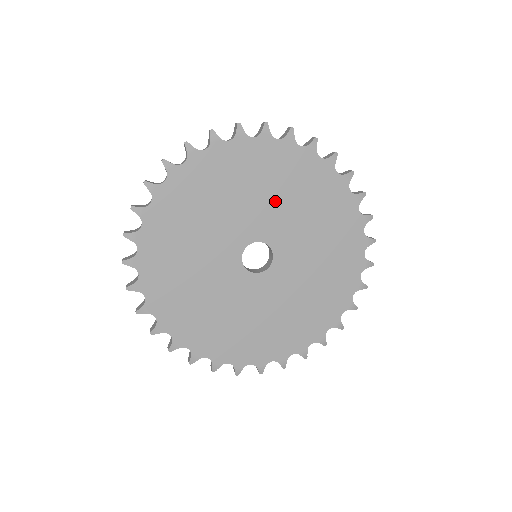
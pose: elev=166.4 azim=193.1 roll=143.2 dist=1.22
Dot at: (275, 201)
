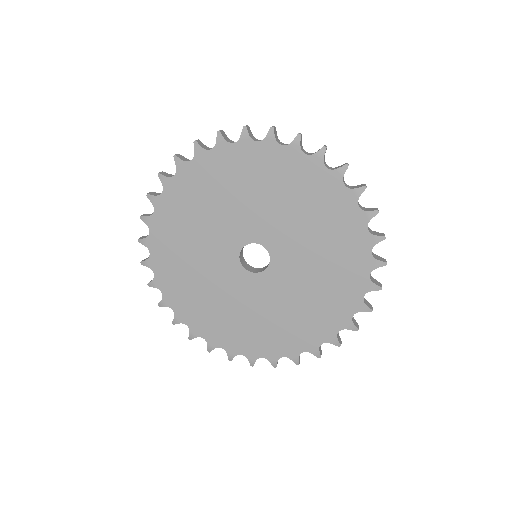
Dot at: (308, 240)
